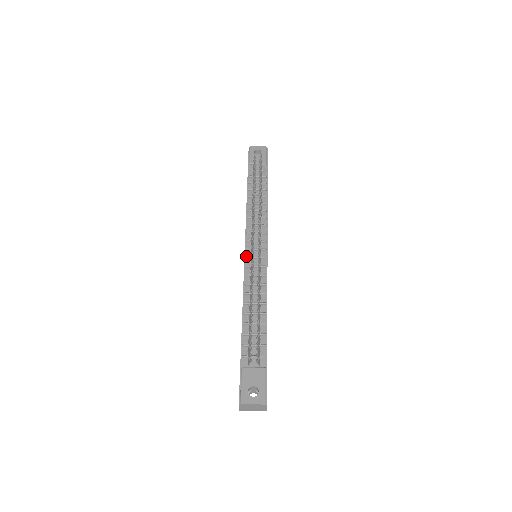
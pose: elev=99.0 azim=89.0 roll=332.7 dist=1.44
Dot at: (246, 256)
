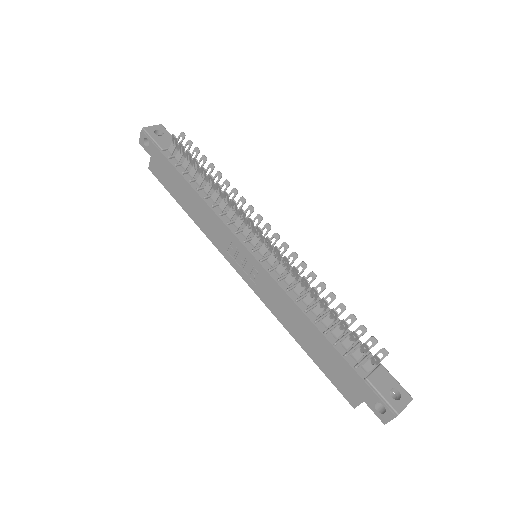
Dot at: (260, 259)
